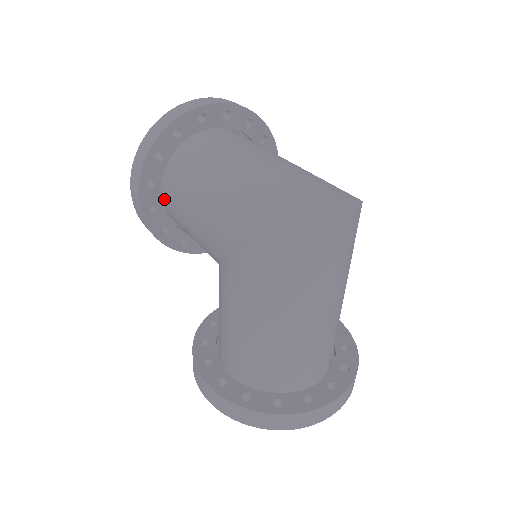
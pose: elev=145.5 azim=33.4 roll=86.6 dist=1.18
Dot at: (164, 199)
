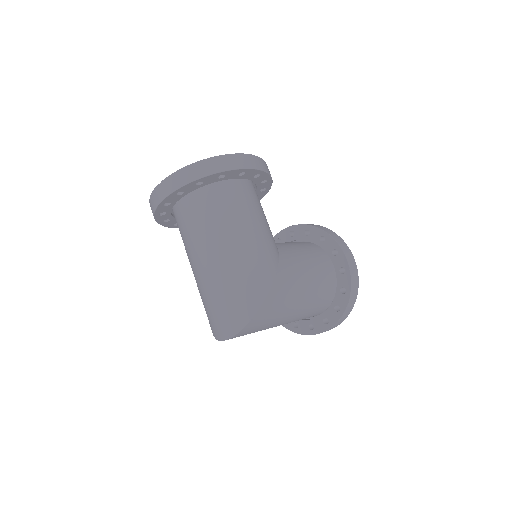
Dot at: occluded
